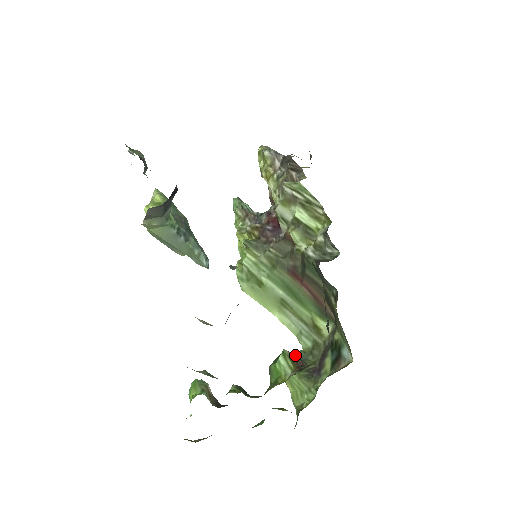
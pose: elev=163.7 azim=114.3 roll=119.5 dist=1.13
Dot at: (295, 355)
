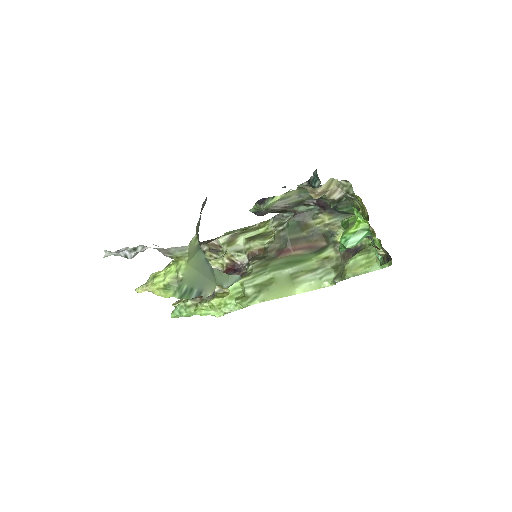
Dot at: occluded
